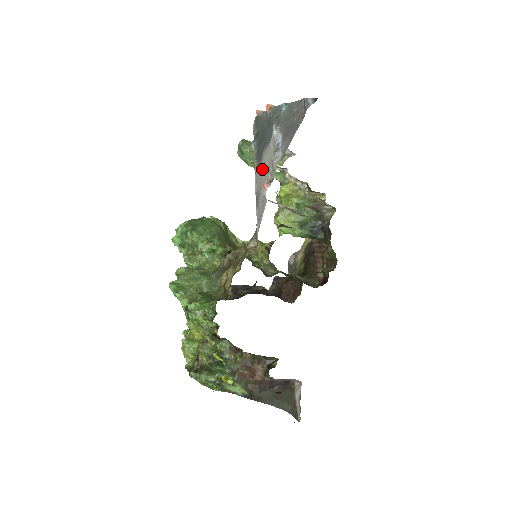
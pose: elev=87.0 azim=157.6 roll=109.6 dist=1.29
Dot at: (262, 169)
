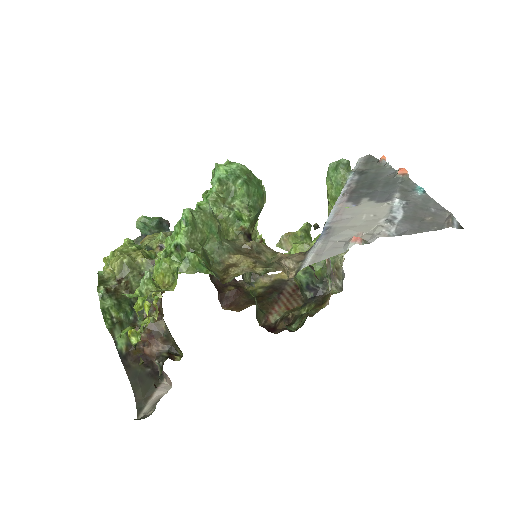
Dot at: (354, 213)
